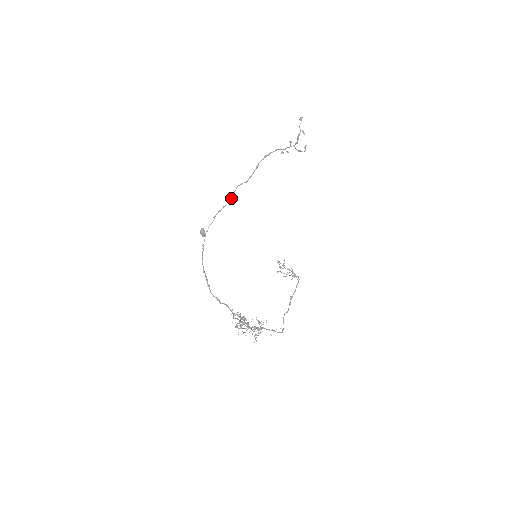
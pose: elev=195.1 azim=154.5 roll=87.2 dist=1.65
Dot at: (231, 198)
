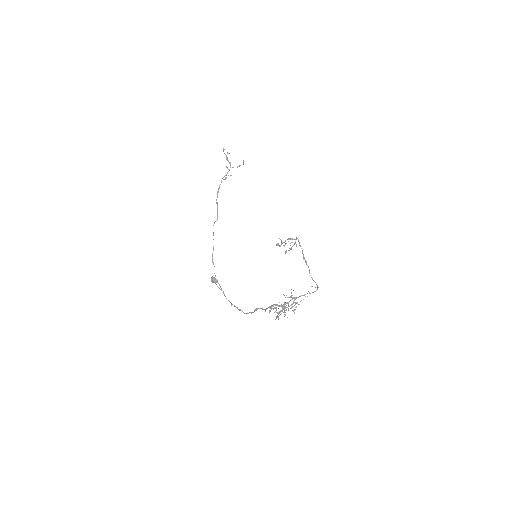
Dot at: occluded
